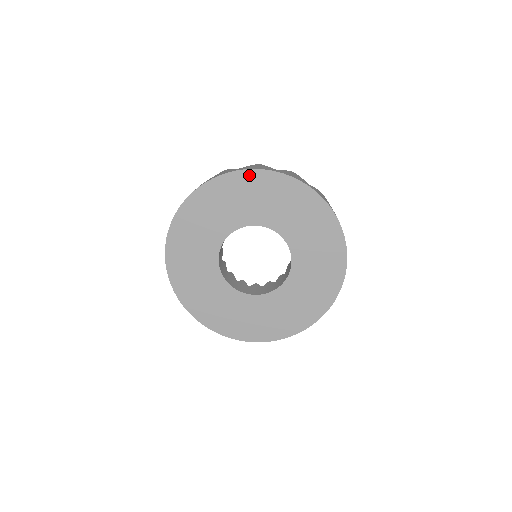
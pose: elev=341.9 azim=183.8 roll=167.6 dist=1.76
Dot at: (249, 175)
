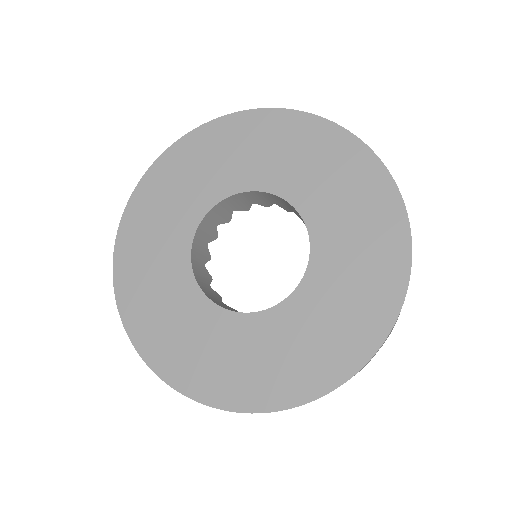
Dot at: (252, 117)
